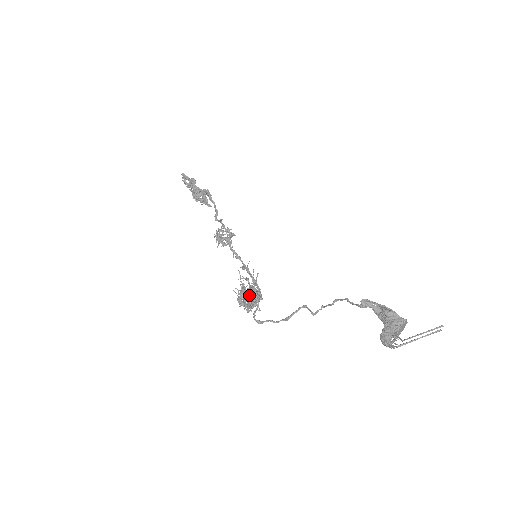
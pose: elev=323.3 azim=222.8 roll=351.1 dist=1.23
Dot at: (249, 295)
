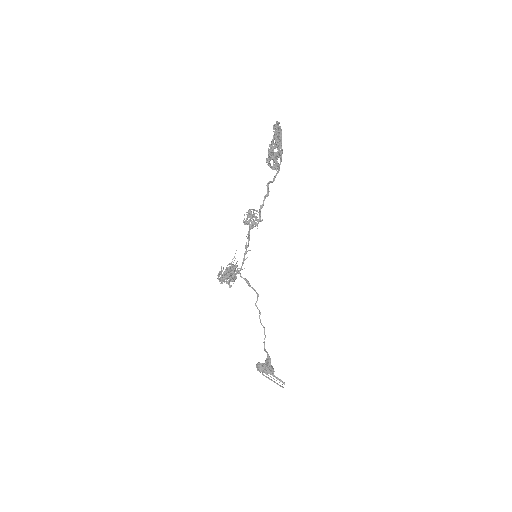
Dot at: (230, 271)
